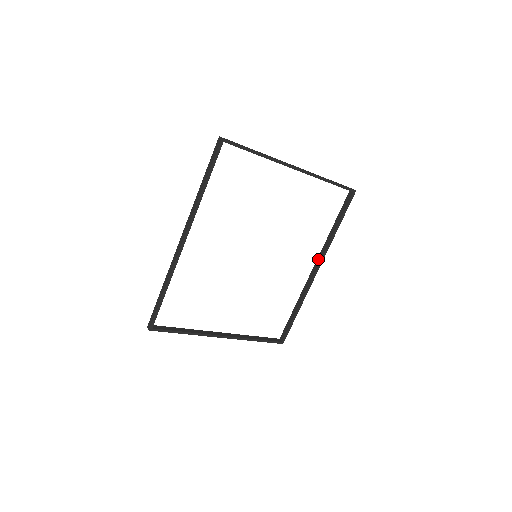
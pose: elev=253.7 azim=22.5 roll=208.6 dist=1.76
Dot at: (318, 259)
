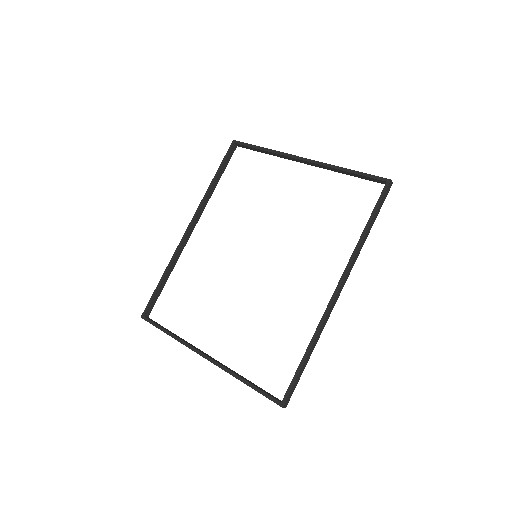
Dot at: occluded
